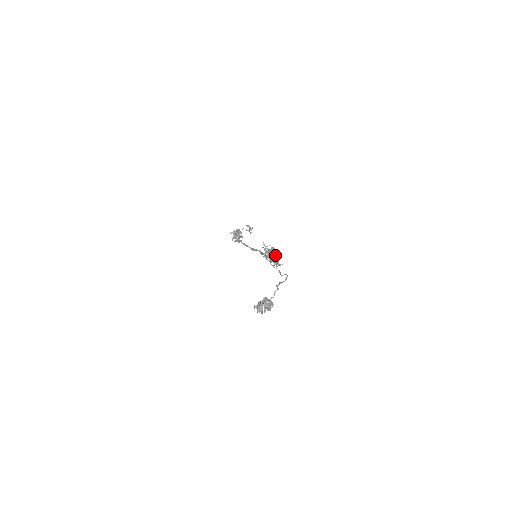
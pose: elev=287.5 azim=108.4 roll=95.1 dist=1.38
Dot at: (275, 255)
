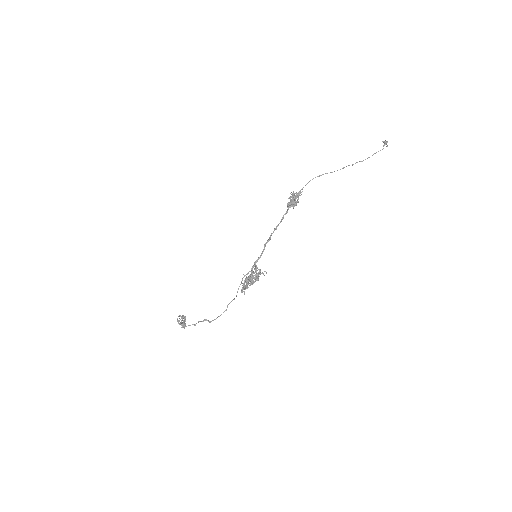
Dot at: (247, 284)
